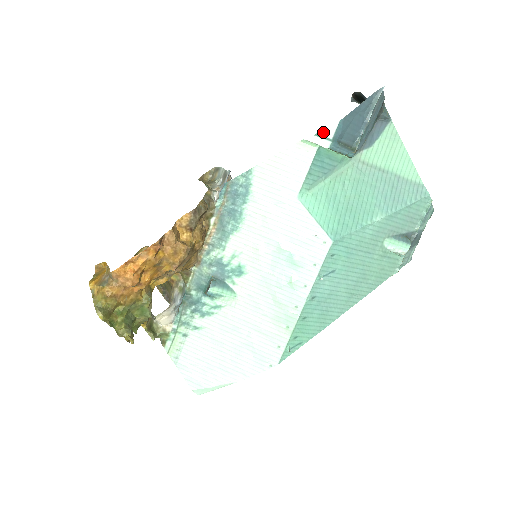
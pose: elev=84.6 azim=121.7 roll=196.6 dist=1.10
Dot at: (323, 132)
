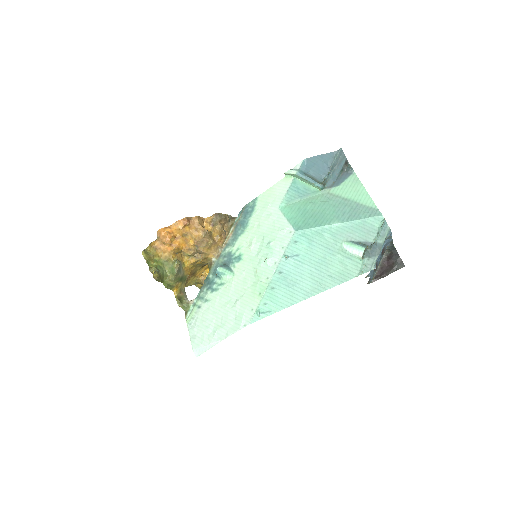
Dot at: (295, 168)
